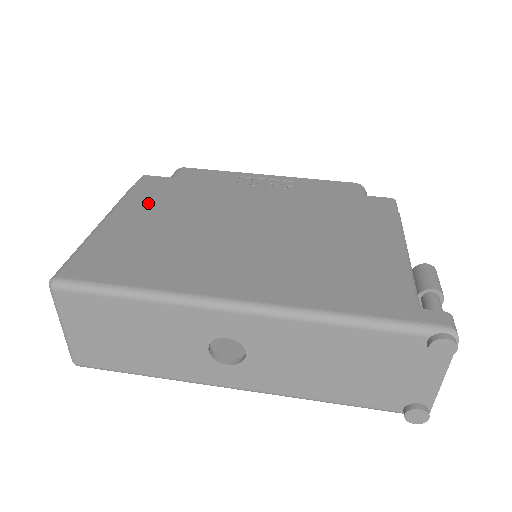
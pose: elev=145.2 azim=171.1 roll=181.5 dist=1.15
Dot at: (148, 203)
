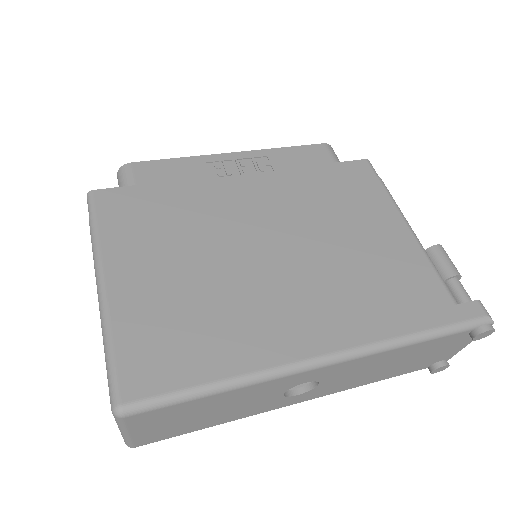
Dot at: (135, 242)
